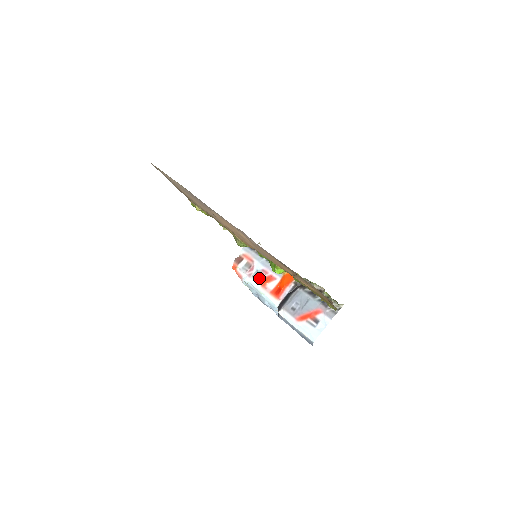
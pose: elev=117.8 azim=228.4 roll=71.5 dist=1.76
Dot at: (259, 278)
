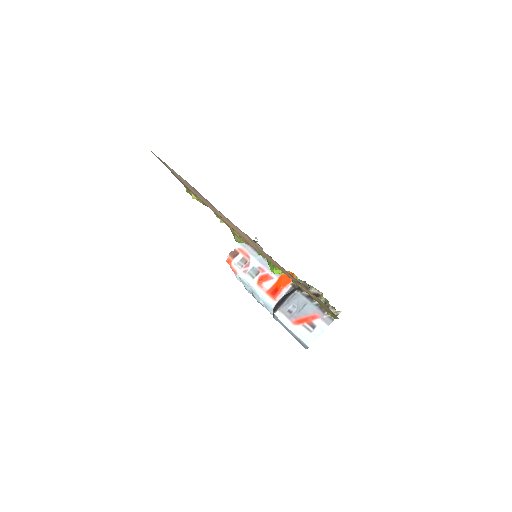
Dot at: (255, 276)
